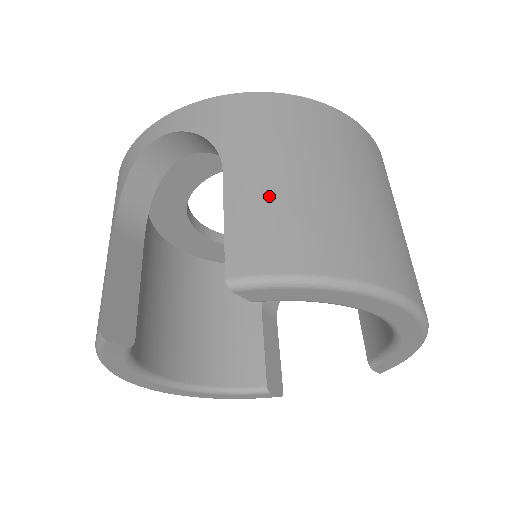
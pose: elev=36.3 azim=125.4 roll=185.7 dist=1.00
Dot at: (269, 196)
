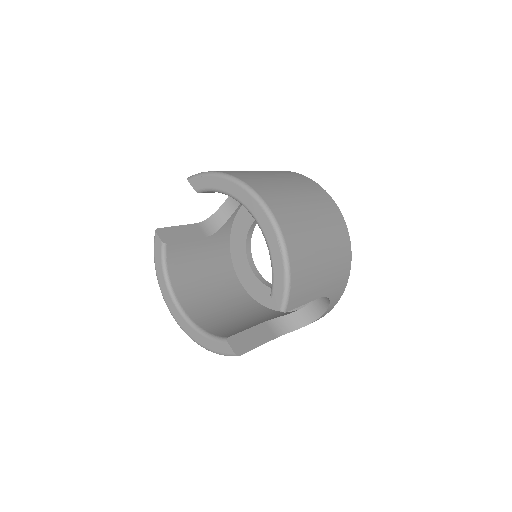
Dot at: occluded
